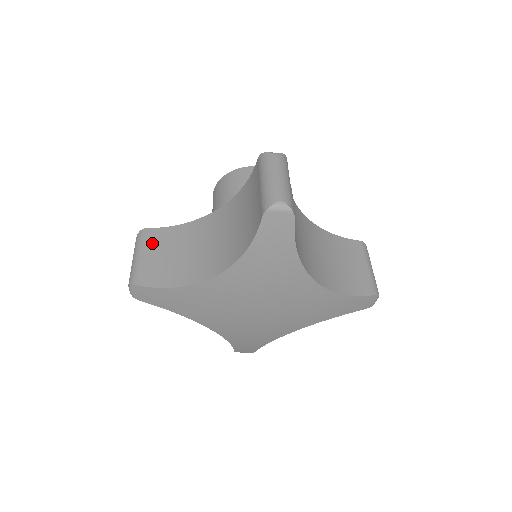
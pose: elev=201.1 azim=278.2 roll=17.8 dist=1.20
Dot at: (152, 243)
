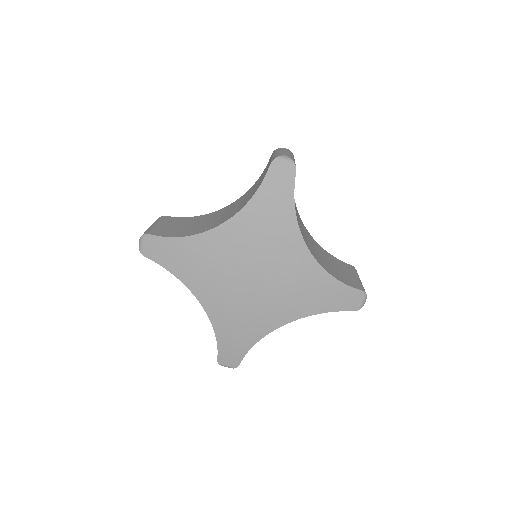
Dot at: (168, 221)
